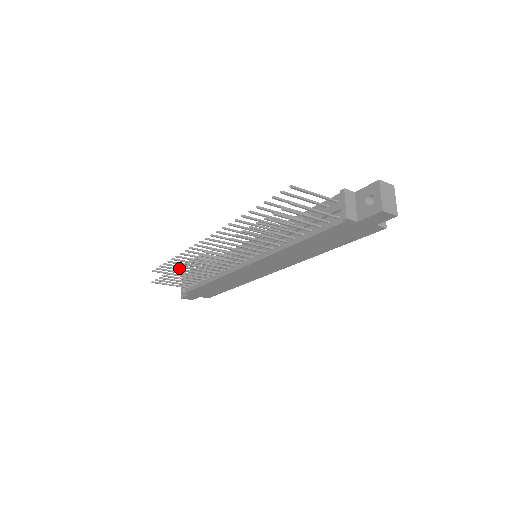
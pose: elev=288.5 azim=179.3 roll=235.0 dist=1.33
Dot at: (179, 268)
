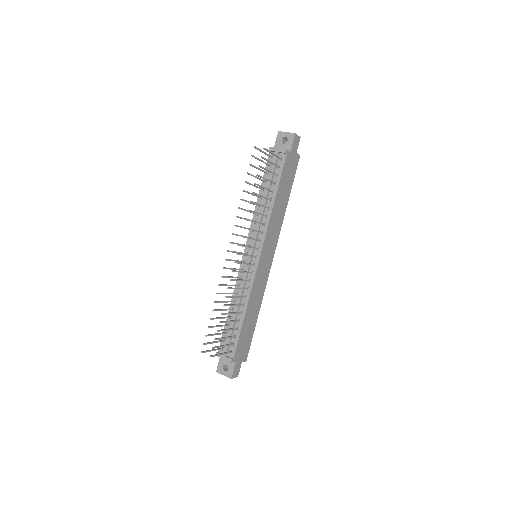
Dot at: (225, 305)
